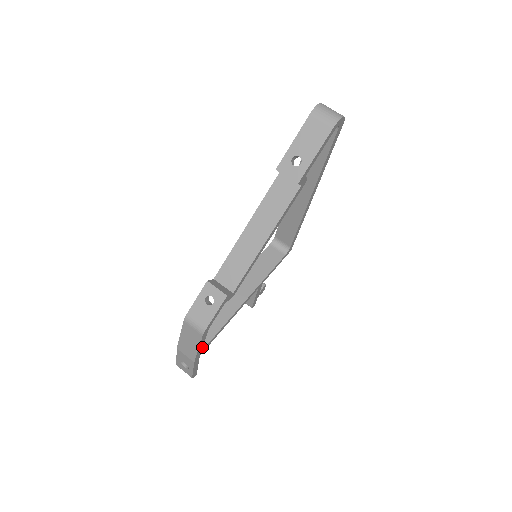
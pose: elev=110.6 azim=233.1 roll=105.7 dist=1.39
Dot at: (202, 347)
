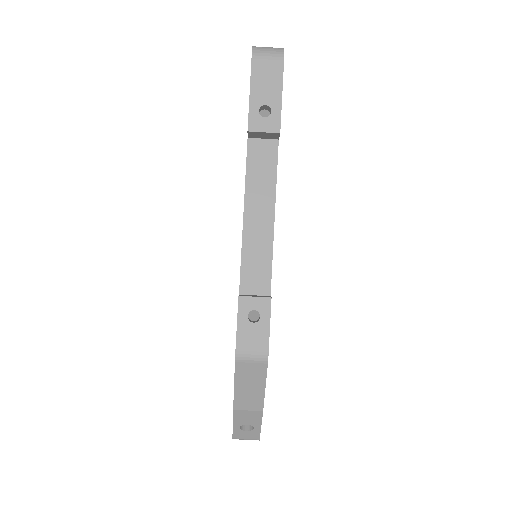
Dot at: occluded
